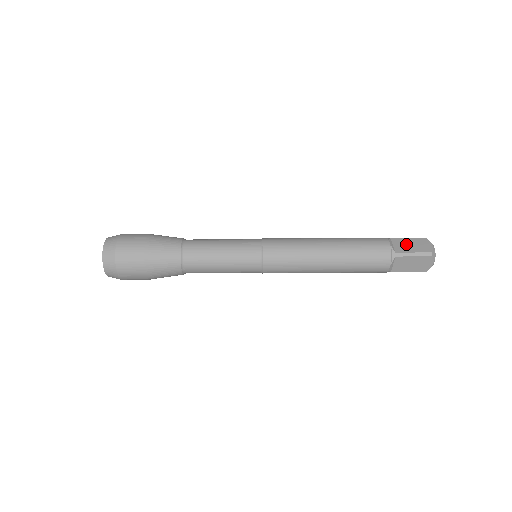
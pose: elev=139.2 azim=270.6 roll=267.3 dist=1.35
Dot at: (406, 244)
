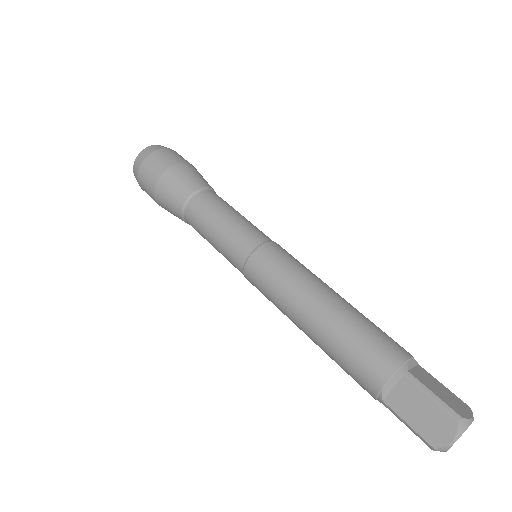
Dot at: (413, 404)
